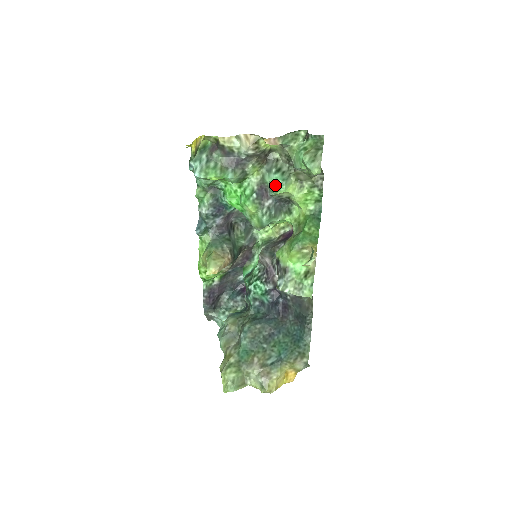
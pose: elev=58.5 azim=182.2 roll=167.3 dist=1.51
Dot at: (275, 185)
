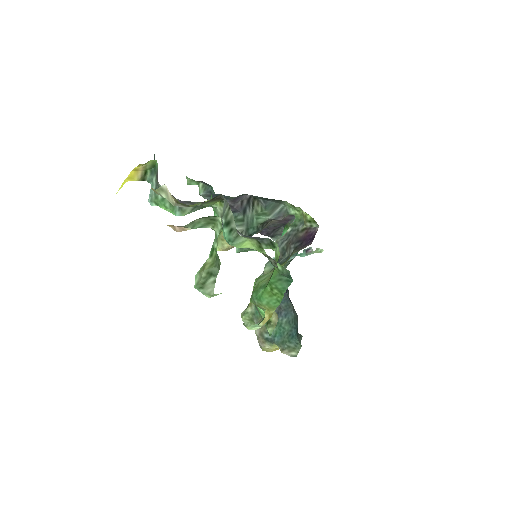
Dot at: (225, 239)
